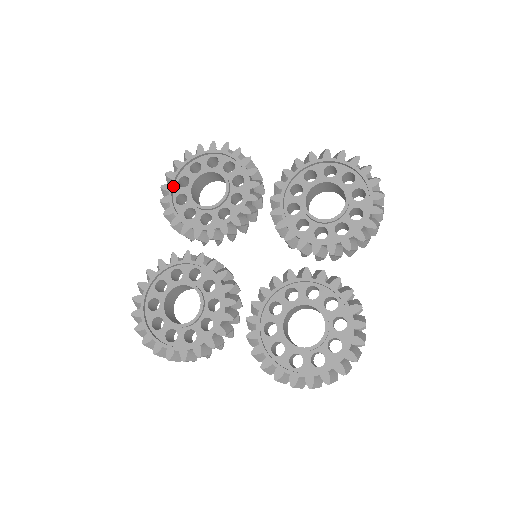
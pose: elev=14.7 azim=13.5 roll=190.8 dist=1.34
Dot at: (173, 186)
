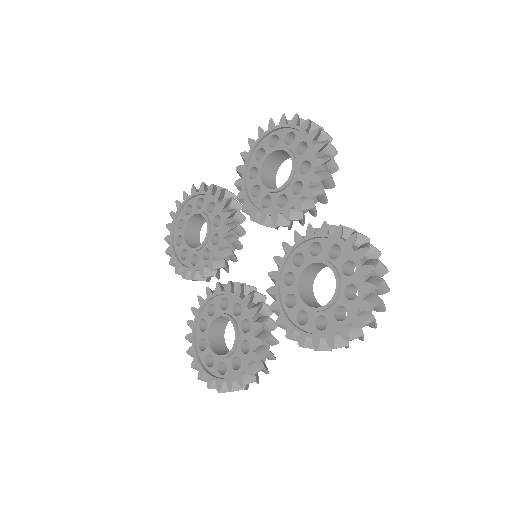
Dot at: (266, 136)
